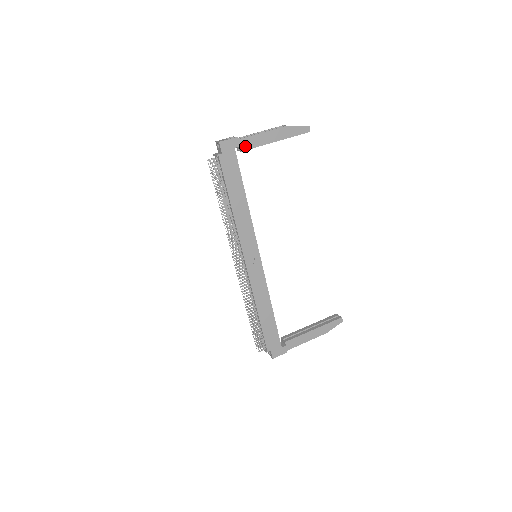
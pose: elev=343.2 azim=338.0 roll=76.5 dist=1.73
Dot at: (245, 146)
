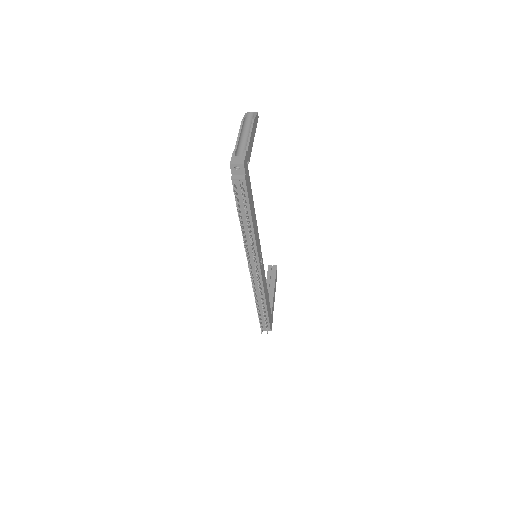
Dot at: (249, 157)
